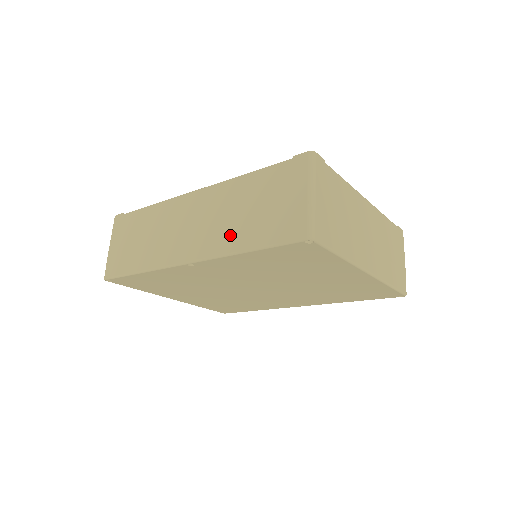
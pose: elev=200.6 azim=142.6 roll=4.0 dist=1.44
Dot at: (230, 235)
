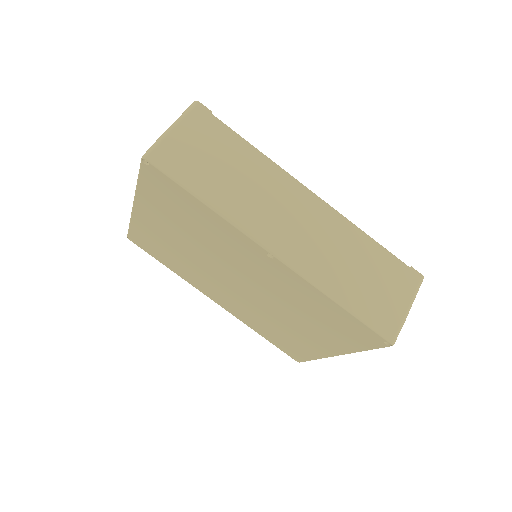
Dot at: (331, 274)
